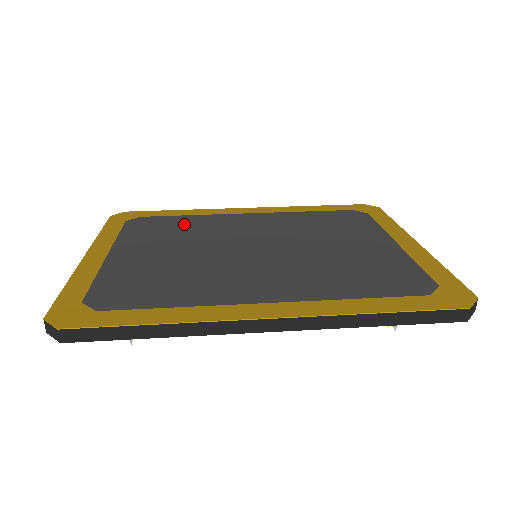
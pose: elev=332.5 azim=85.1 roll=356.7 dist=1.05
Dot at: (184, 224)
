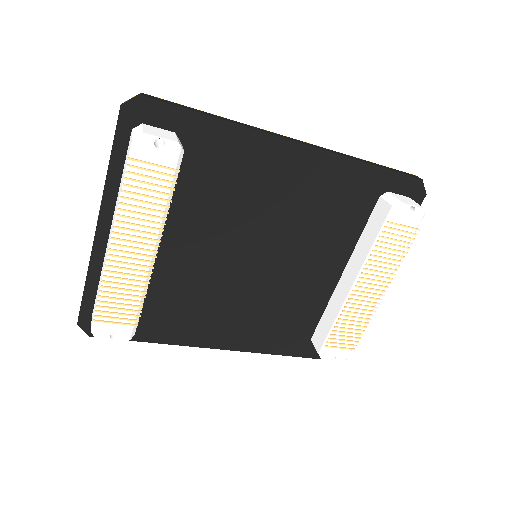
Dot at: occluded
